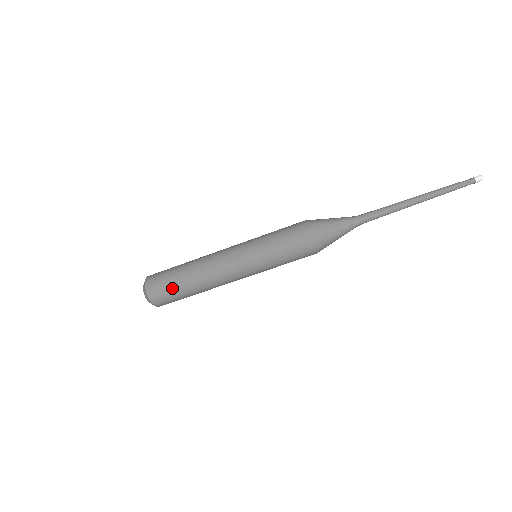
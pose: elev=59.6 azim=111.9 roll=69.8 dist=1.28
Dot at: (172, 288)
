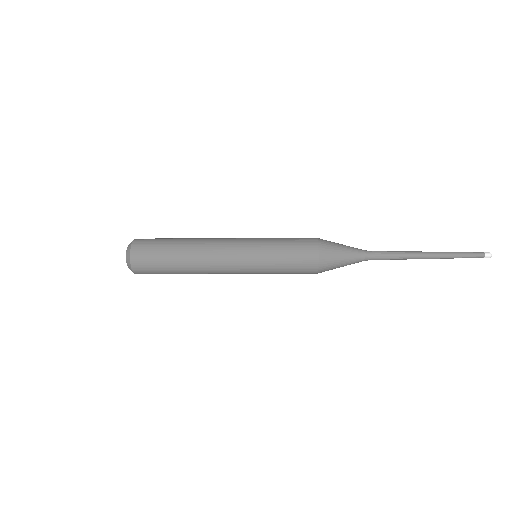
Dot at: (161, 270)
